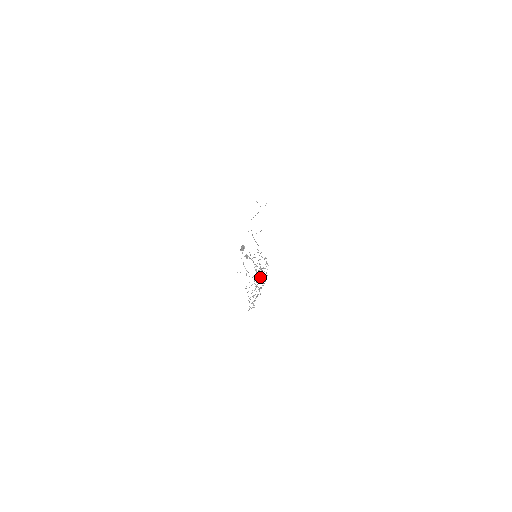
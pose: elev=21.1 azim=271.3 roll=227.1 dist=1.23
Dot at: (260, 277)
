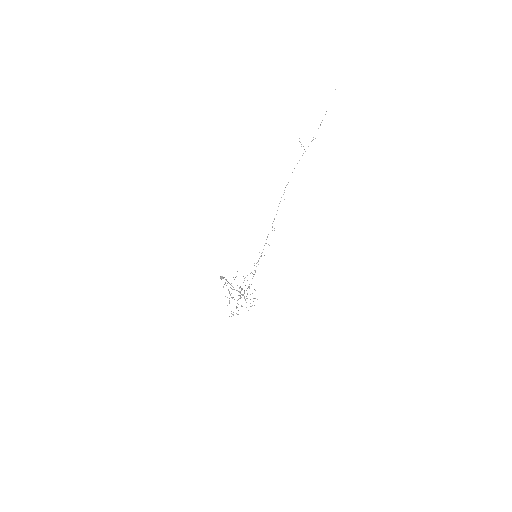
Dot at: (247, 288)
